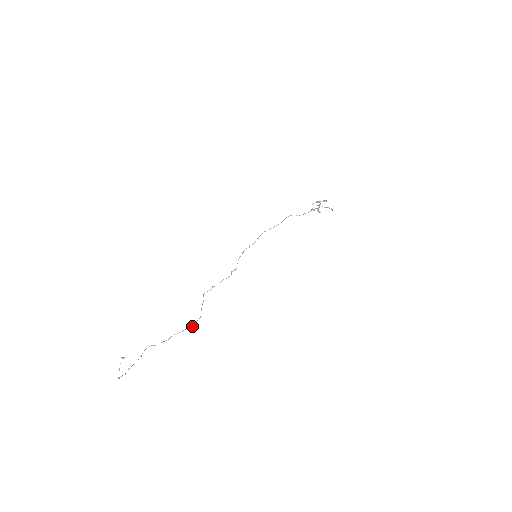
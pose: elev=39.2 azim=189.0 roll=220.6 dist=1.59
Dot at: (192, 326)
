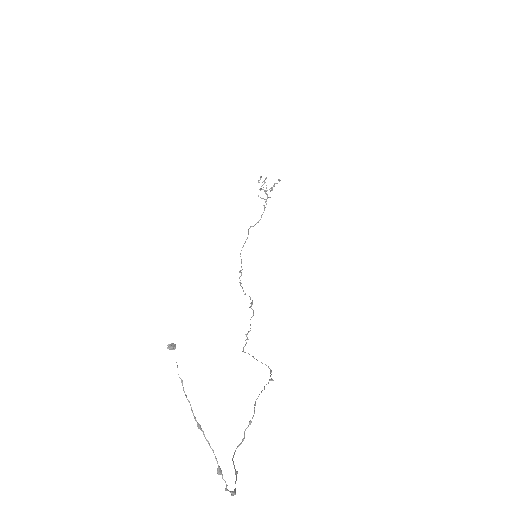
Dot at: (271, 379)
